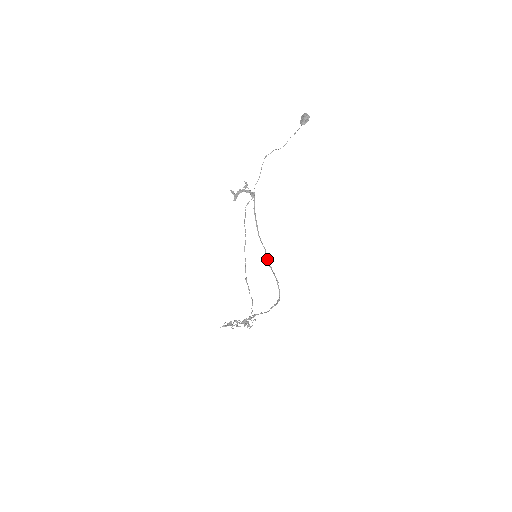
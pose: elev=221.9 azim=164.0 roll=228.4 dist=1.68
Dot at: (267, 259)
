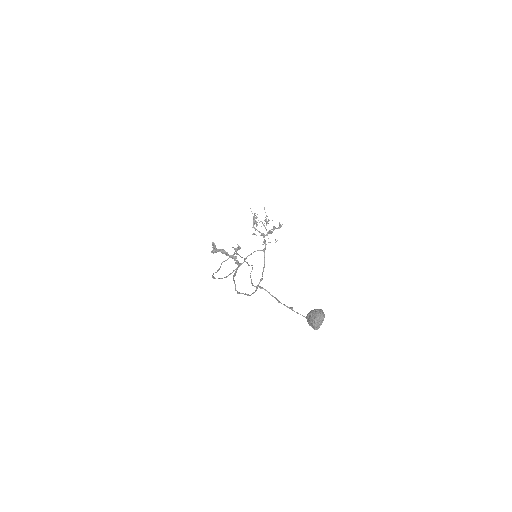
Dot at: (235, 290)
